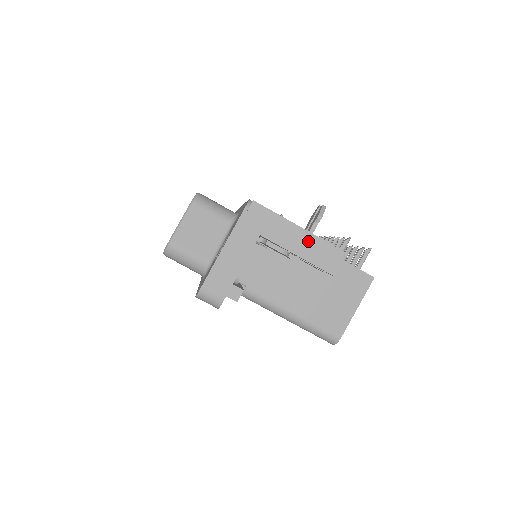
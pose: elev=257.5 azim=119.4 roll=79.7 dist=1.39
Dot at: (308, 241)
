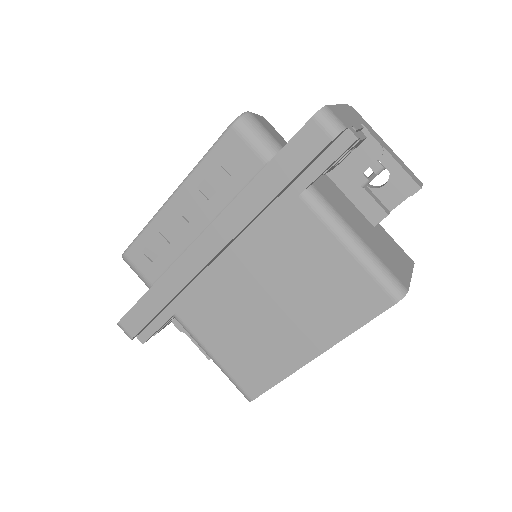
Dot at: (395, 156)
